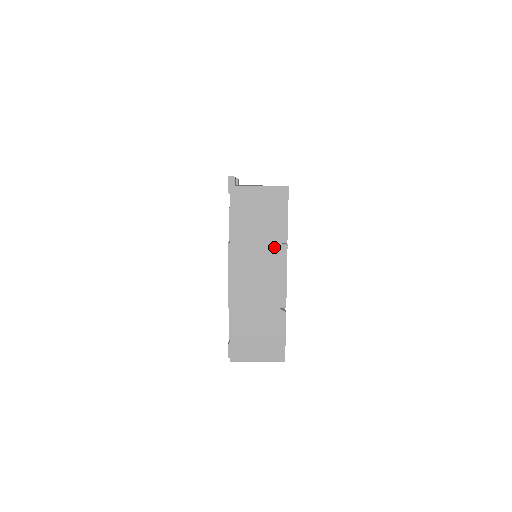
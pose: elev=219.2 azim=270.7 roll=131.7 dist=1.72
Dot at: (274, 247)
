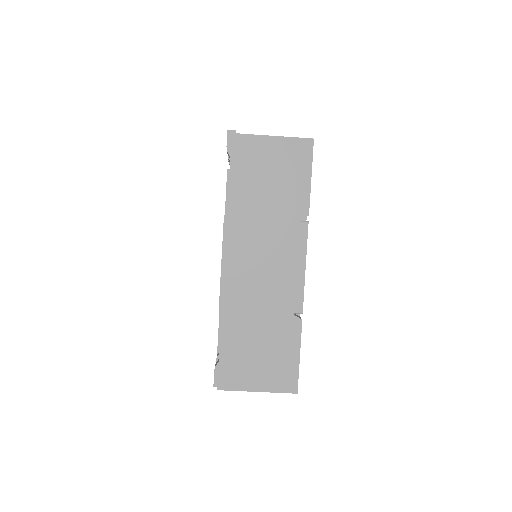
Dot at: (289, 224)
